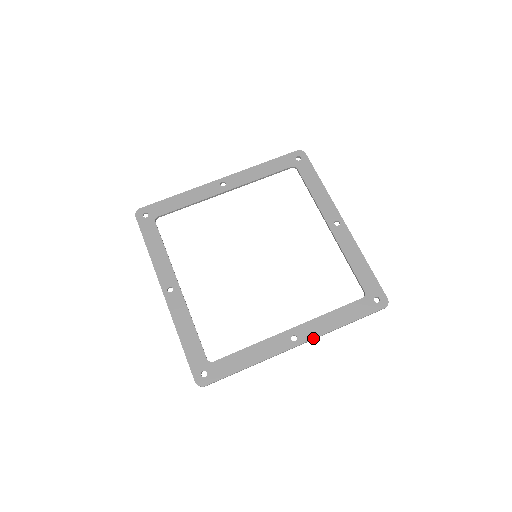
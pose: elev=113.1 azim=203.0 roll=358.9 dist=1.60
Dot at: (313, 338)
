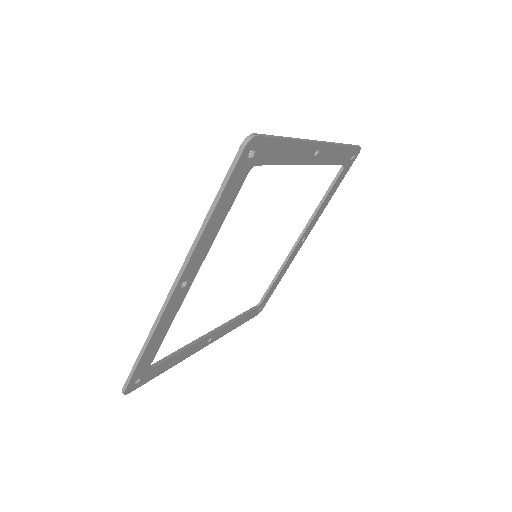
Dot at: (184, 263)
